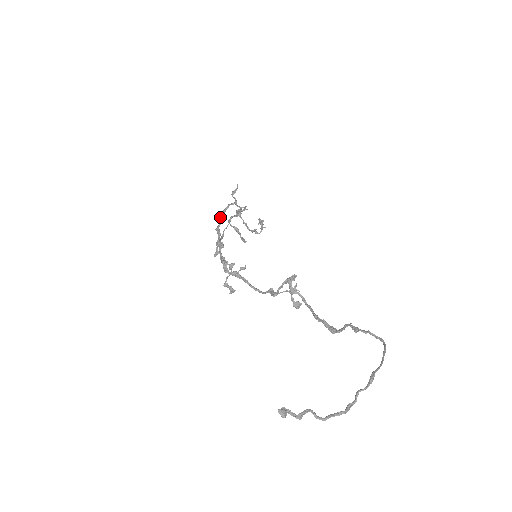
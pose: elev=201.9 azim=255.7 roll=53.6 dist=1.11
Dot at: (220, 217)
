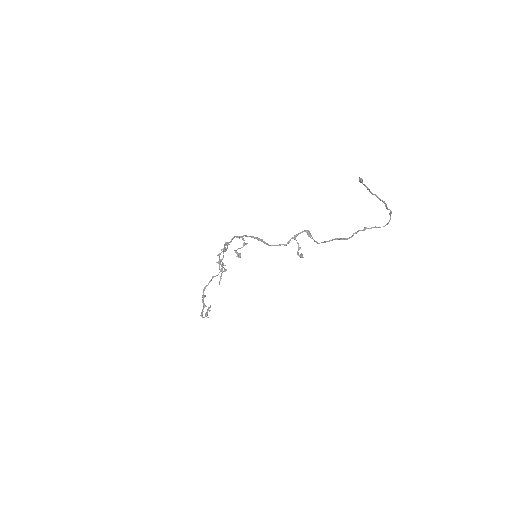
Dot at: (221, 249)
